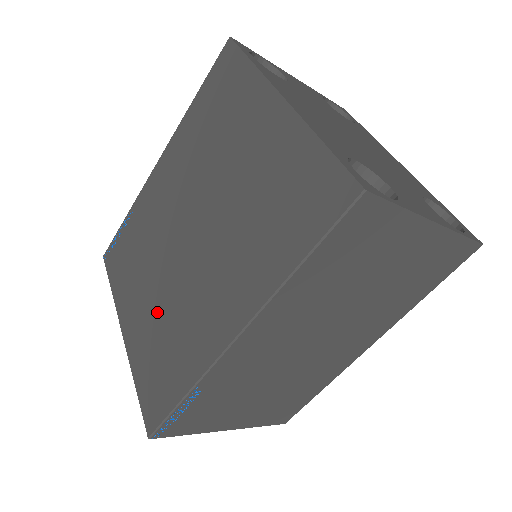
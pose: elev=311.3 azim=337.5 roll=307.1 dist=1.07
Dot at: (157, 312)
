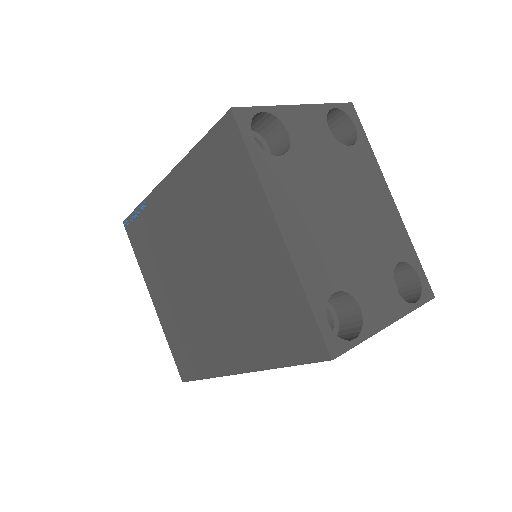
Dot at: (180, 310)
